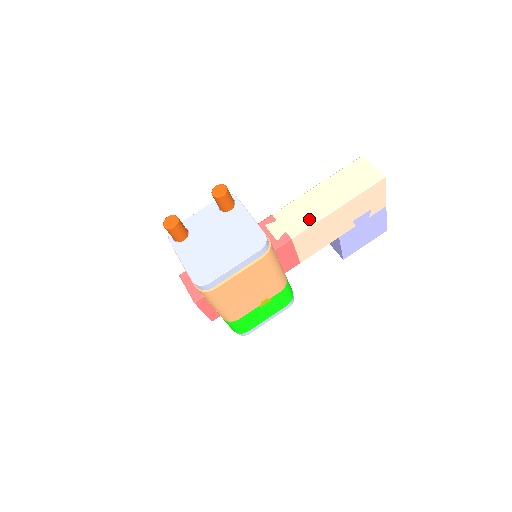
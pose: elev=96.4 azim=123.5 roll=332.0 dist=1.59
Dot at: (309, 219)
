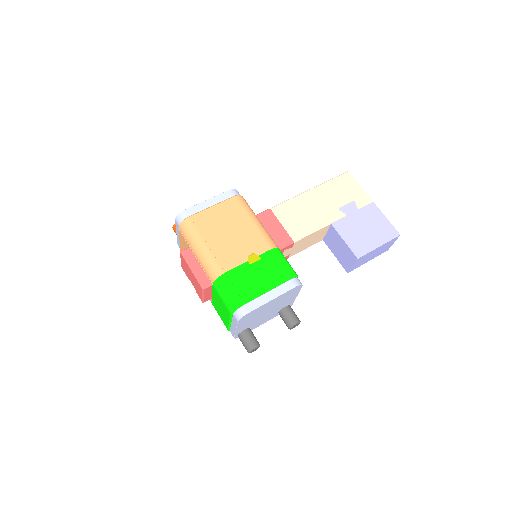
Dot at: occluded
